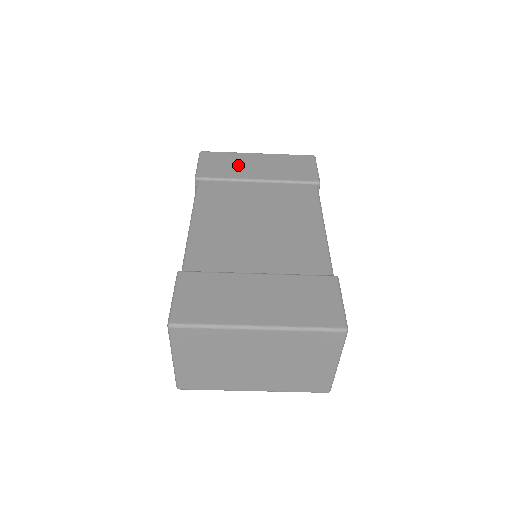
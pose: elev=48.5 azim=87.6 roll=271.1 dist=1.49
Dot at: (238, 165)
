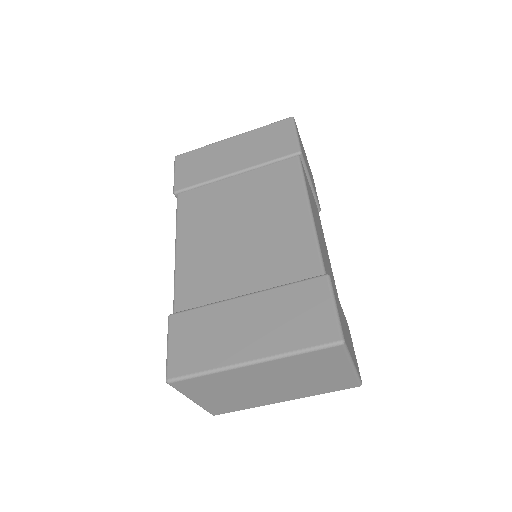
Dot at: (213, 161)
